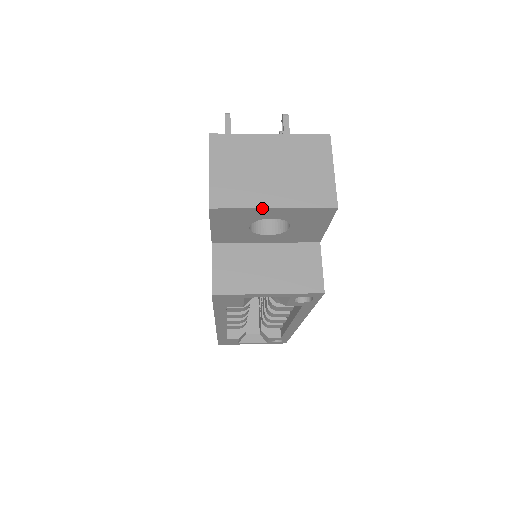
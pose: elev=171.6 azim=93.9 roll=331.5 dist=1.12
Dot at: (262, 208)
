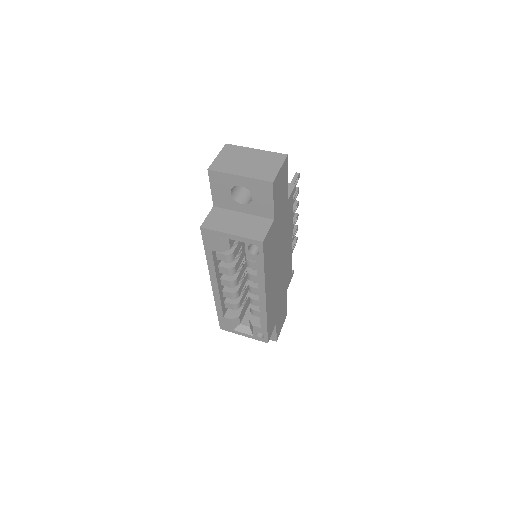
Dot at: (234, 174)
